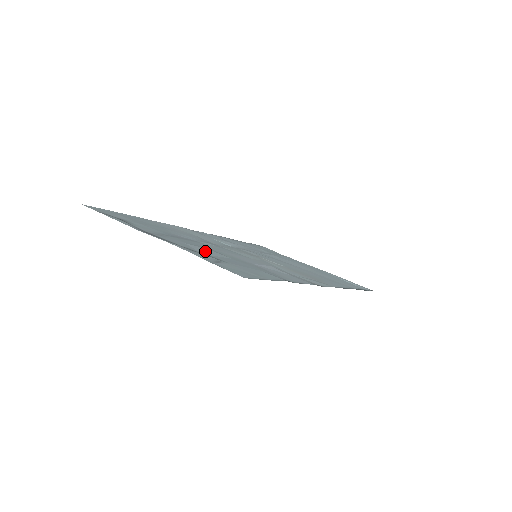
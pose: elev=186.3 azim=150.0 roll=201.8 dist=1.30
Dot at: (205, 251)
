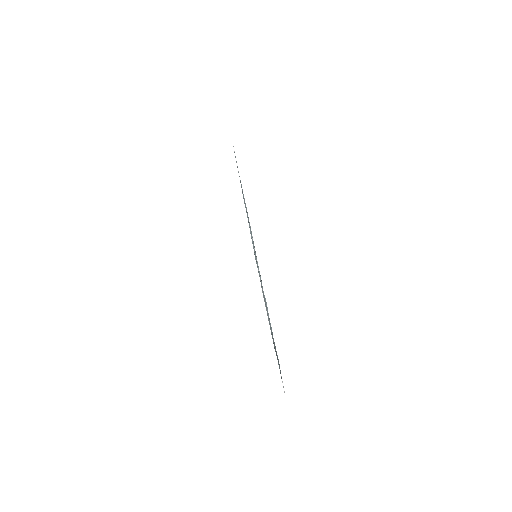
Dot at: occluded
